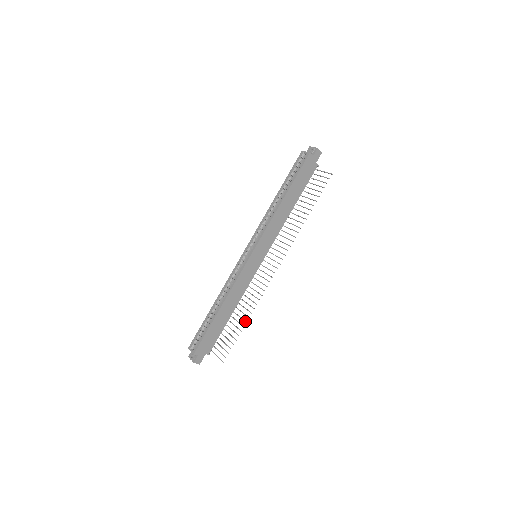
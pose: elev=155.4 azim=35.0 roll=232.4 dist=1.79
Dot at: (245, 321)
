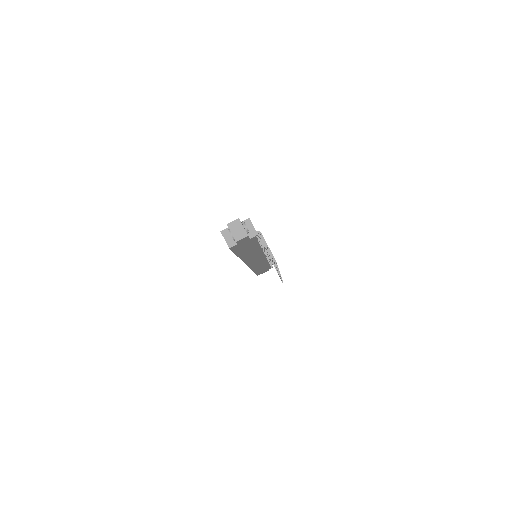
Dot at: occluded
